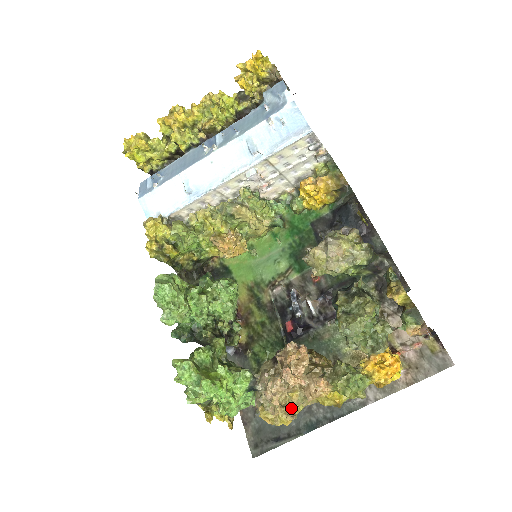
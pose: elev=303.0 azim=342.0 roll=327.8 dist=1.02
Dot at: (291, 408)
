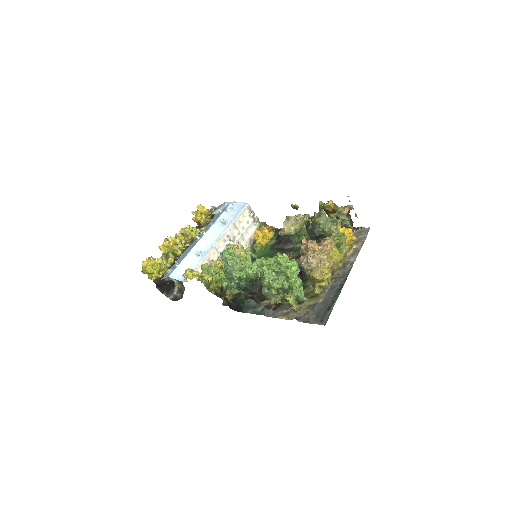
Dot at: (324, 263)
